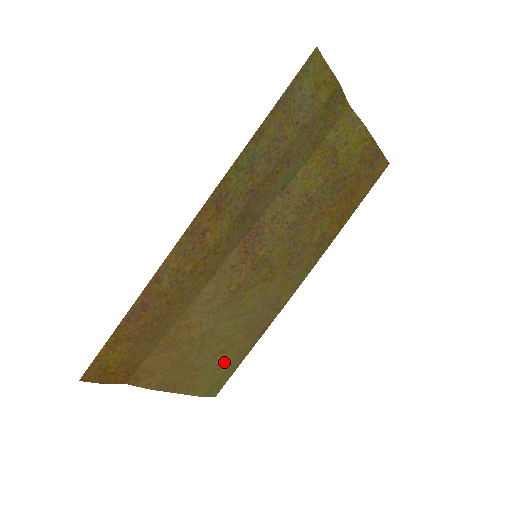
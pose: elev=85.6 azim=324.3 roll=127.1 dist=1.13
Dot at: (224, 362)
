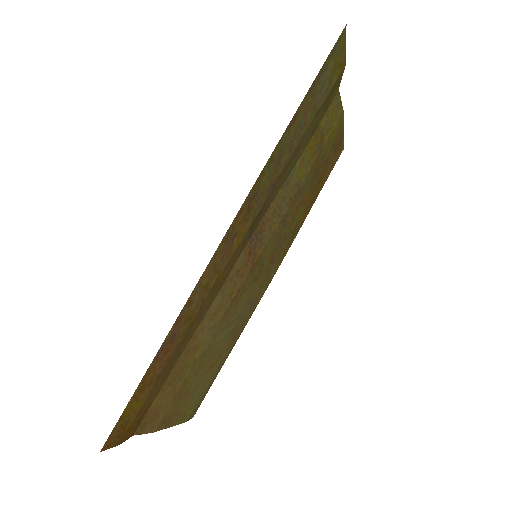
Dot at: (209, 377)
